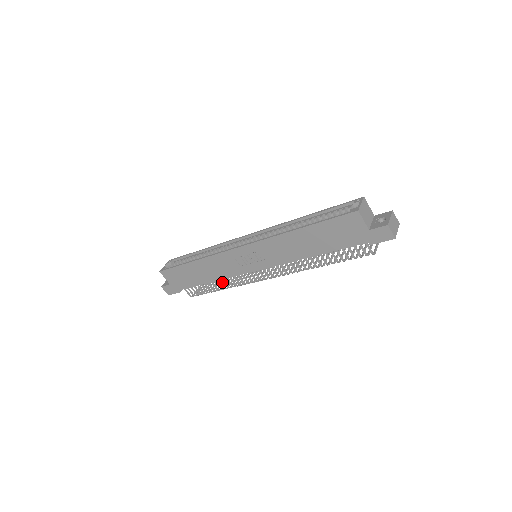
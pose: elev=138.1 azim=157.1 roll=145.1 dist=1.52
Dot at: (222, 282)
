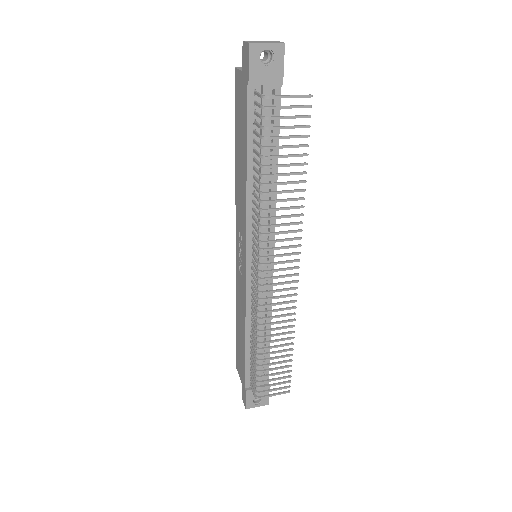
Dot at: (277, 356)
